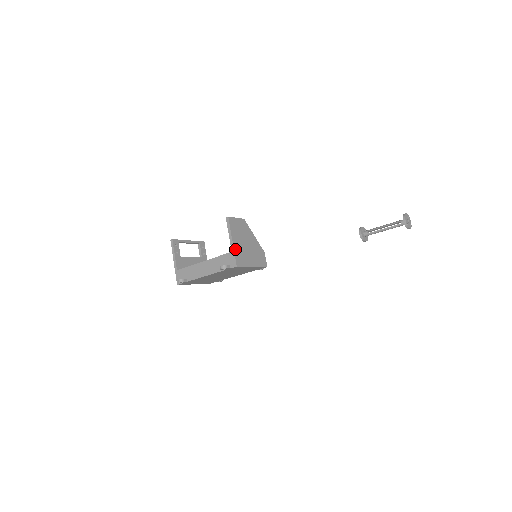
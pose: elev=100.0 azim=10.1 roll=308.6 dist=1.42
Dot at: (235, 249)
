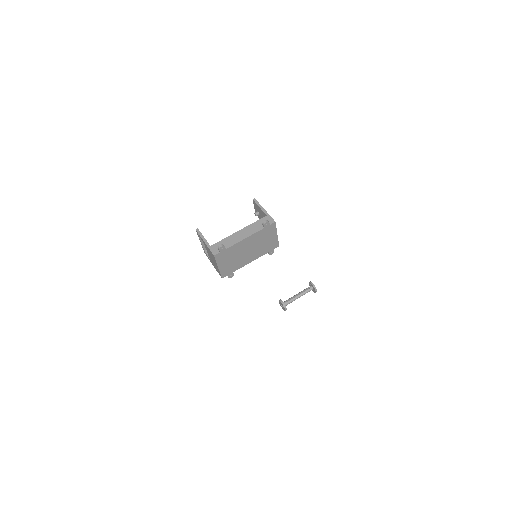
Dot at: (268, 214)
